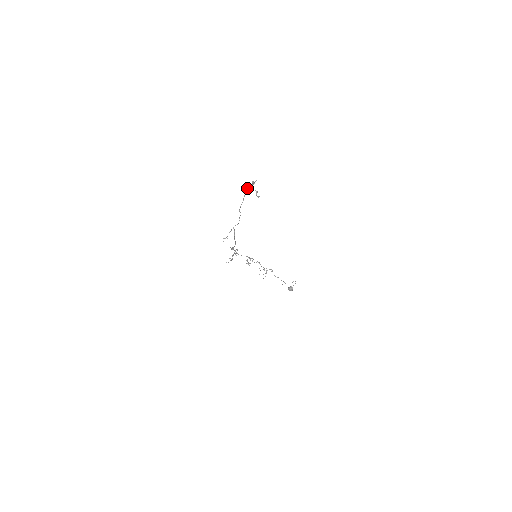
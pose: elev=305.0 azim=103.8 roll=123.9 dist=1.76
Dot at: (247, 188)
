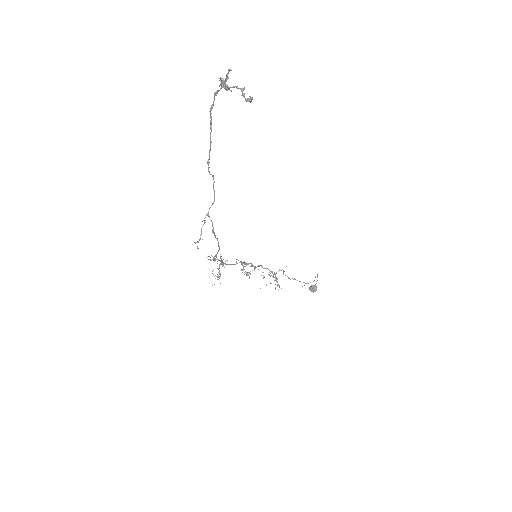
Dot at: (212, 104)
